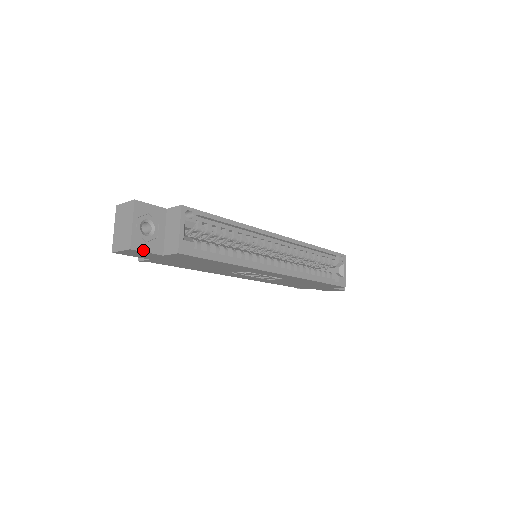
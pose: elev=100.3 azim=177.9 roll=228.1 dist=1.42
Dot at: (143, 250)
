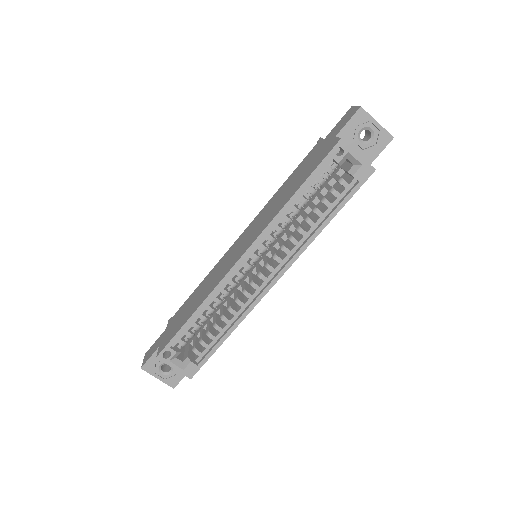
Dot at: (179, 380)
